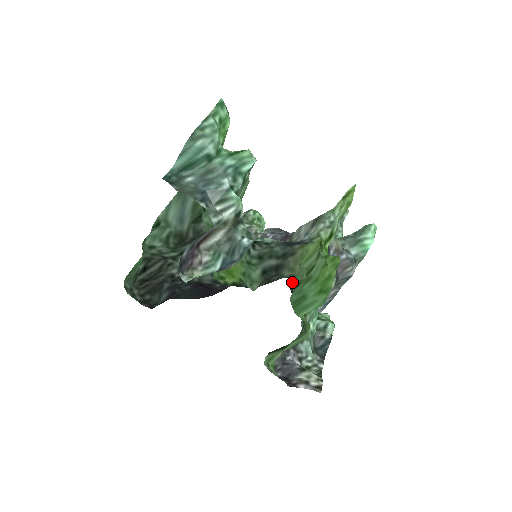
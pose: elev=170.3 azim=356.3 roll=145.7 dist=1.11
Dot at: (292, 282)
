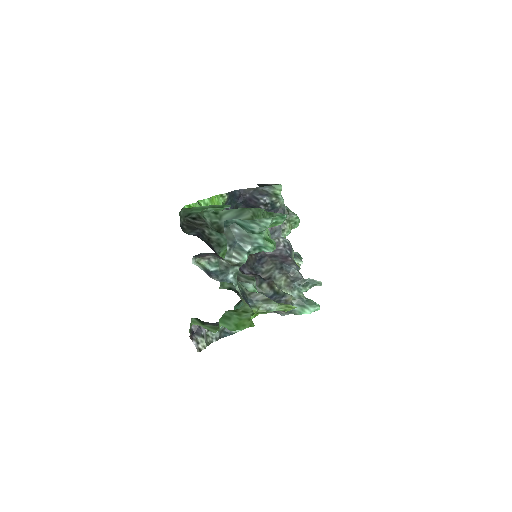
Dot at: occluded
